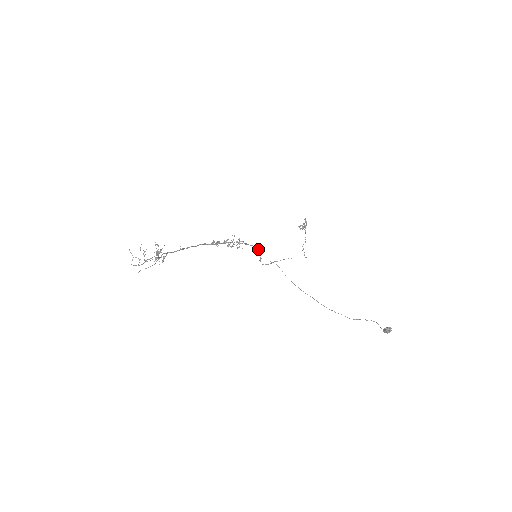
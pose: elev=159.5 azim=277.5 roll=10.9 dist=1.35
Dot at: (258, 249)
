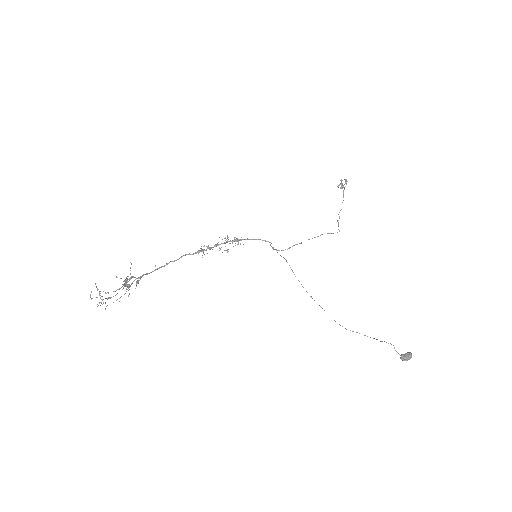
Dot at: (265, 241)
